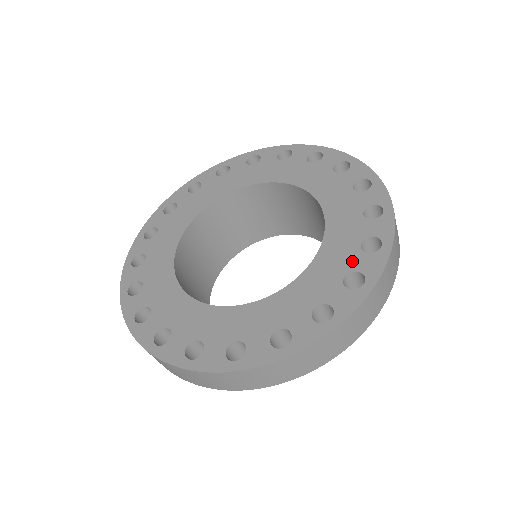
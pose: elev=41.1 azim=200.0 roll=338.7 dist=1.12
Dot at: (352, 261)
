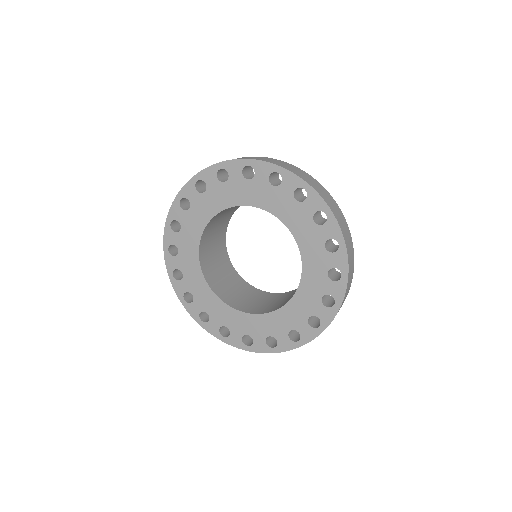
Dot at: (326, 262)
